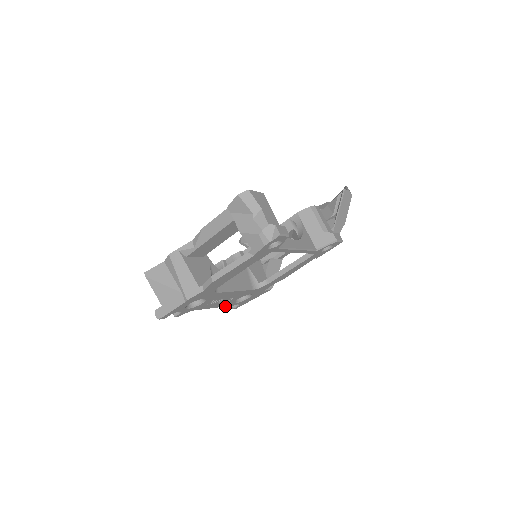
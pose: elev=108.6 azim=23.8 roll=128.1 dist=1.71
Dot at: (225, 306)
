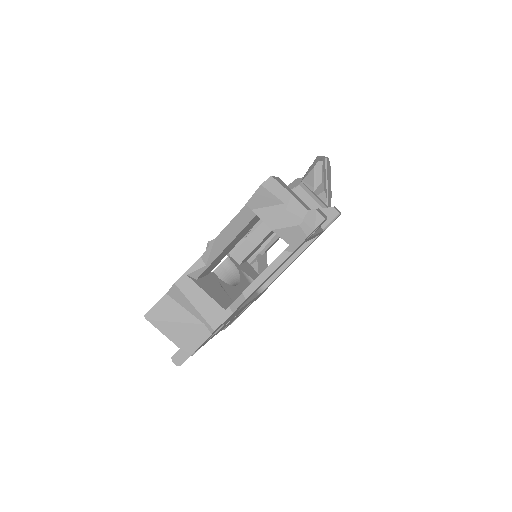
Dot at: occluded
